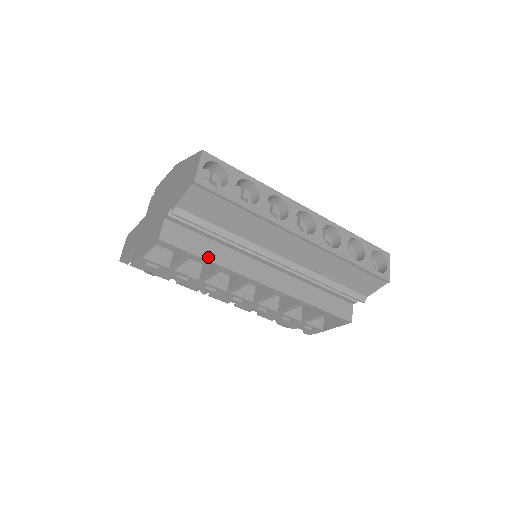
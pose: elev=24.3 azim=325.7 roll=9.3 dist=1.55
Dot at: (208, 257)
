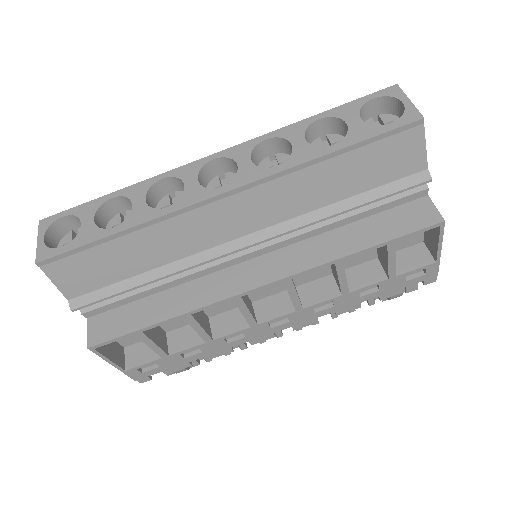
Dot at: (158, 318)
